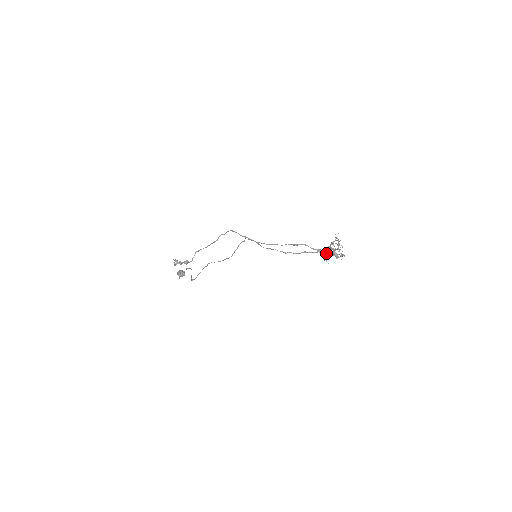
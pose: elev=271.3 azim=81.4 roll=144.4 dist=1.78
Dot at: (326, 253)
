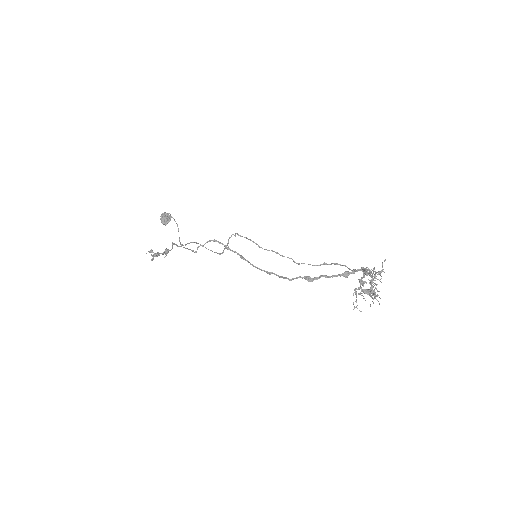
Dot at: (356, 288)
